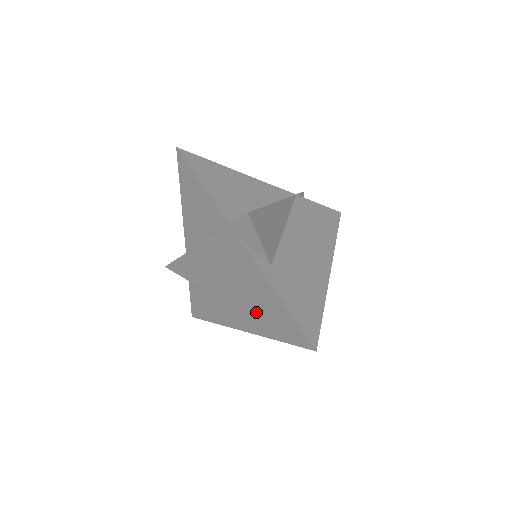
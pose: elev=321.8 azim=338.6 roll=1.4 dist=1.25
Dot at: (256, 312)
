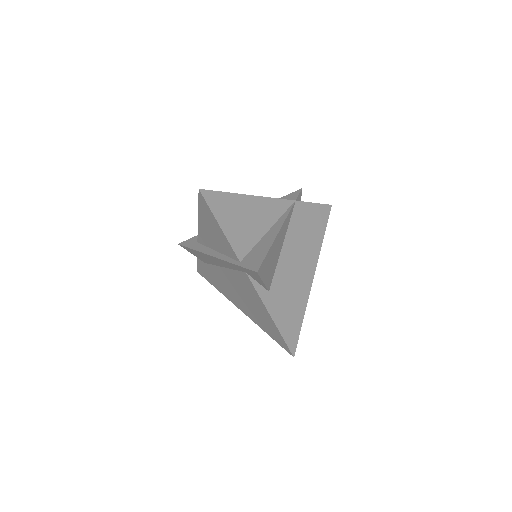
Dot at: (253, 311)
